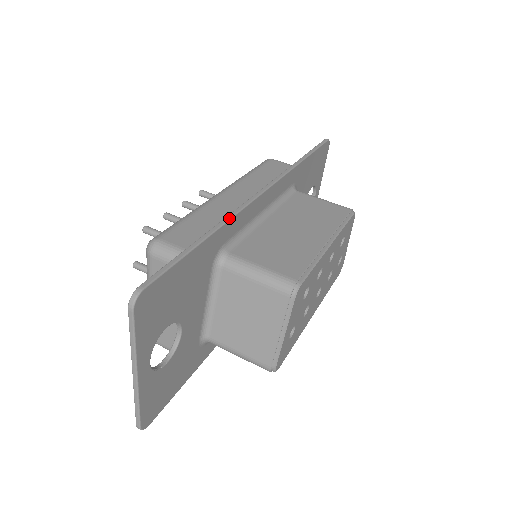
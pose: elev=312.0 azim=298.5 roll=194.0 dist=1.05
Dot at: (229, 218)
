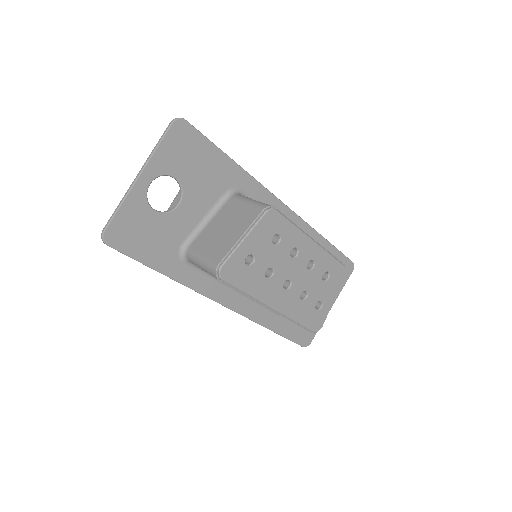
Dot at: (254, 178)
